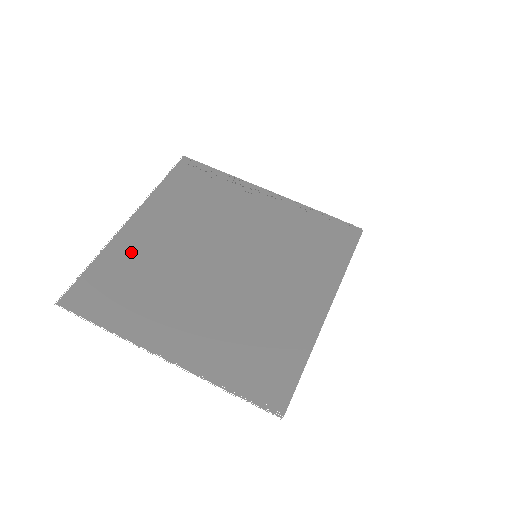
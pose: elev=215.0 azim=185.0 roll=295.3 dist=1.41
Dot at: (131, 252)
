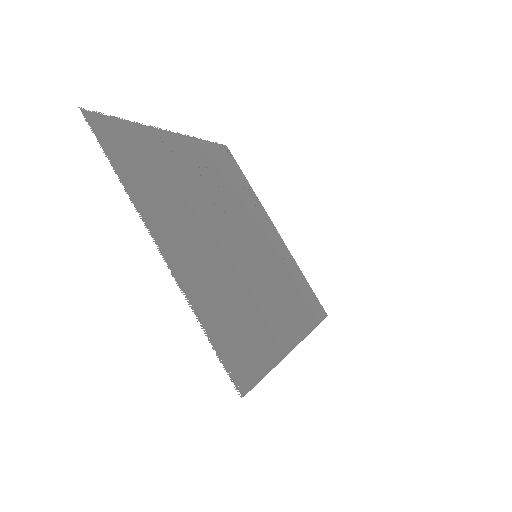
Dot at: (165, 151)
